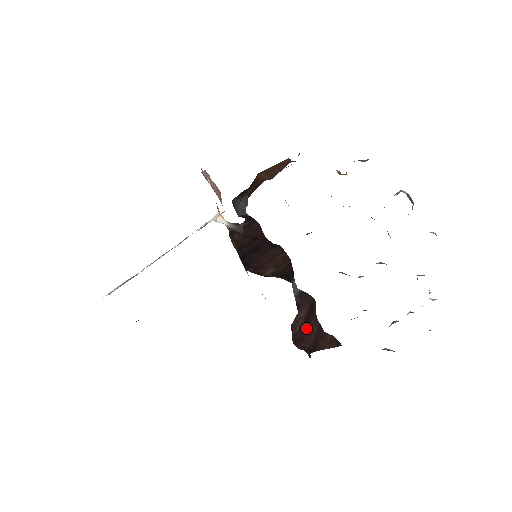
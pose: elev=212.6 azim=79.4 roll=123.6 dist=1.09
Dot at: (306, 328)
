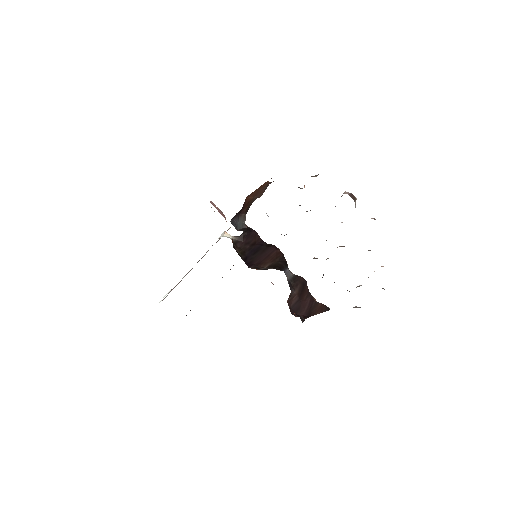
Dot at: (300, 301)
